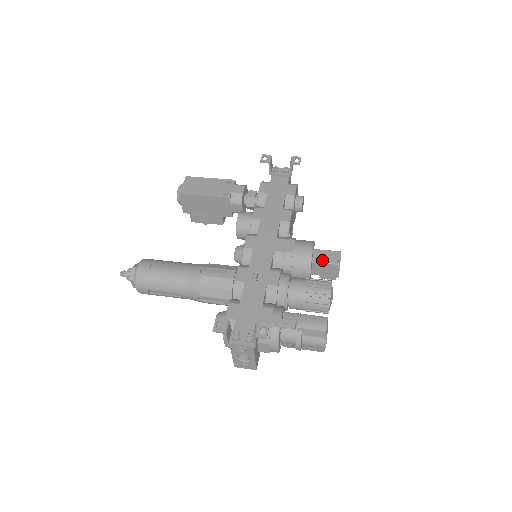
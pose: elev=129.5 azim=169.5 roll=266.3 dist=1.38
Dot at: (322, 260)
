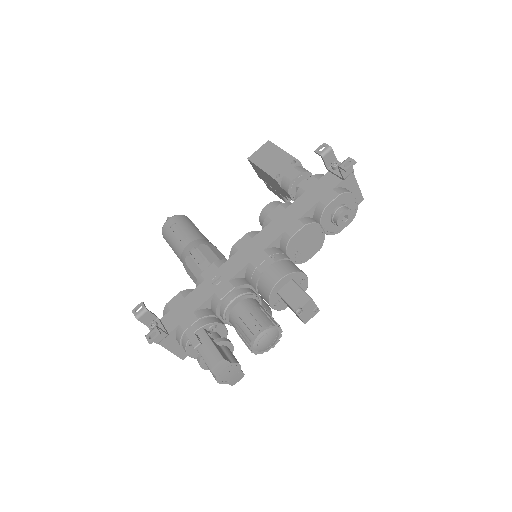
Dot at: (286, 297)
